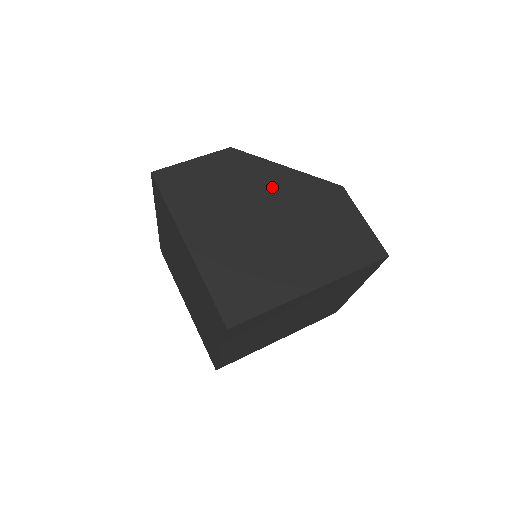
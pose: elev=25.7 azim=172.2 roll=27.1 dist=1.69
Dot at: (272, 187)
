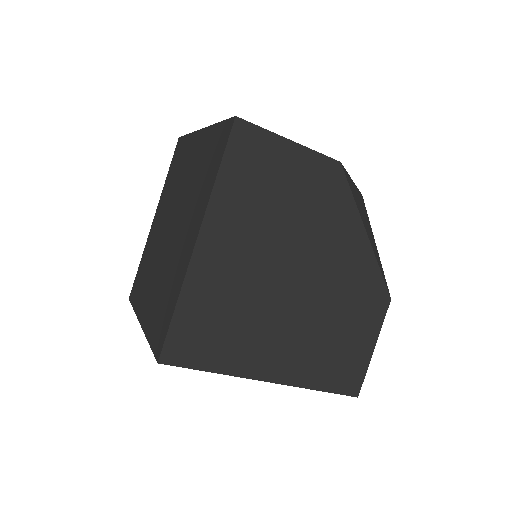
Dot at: (334, 246)
